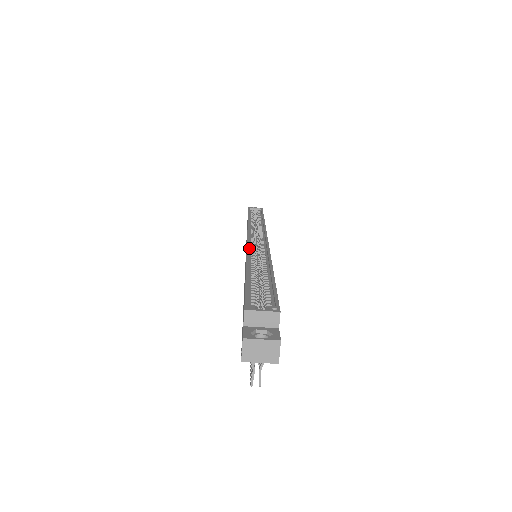
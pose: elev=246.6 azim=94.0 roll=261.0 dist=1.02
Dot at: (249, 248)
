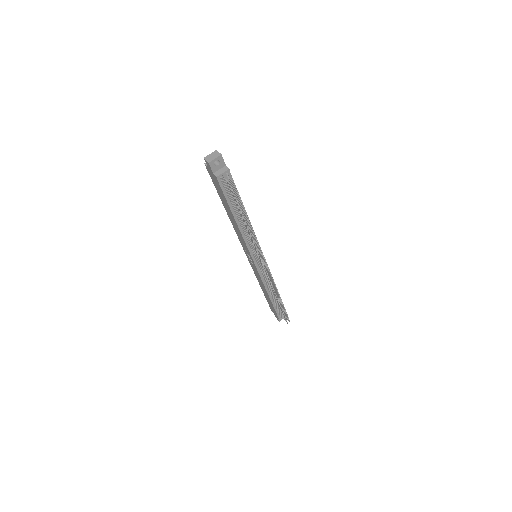
Dot at: occluded
